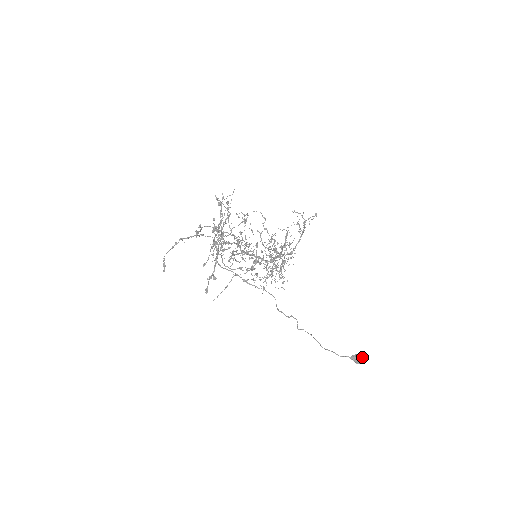
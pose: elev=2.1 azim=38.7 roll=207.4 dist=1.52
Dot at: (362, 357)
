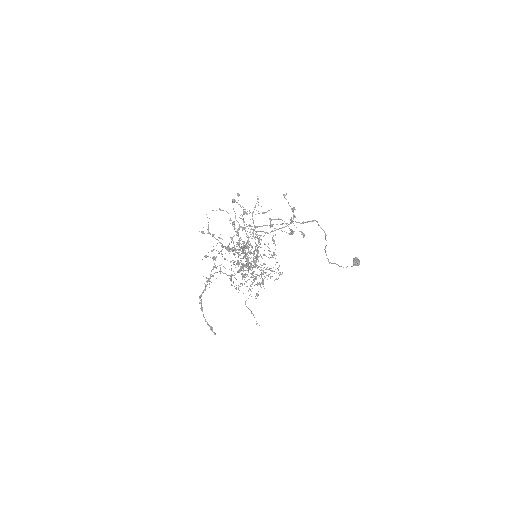
Dot at: (356, 259)
